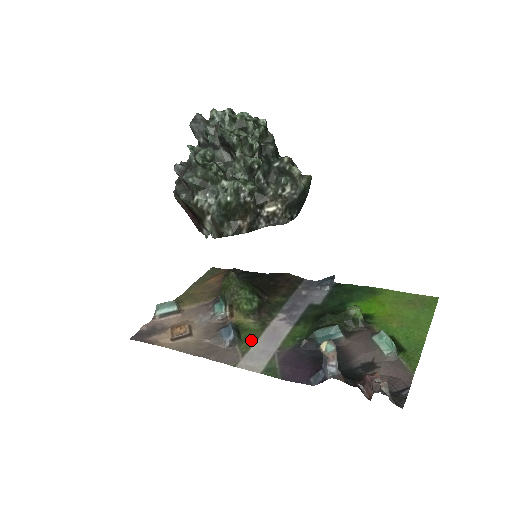
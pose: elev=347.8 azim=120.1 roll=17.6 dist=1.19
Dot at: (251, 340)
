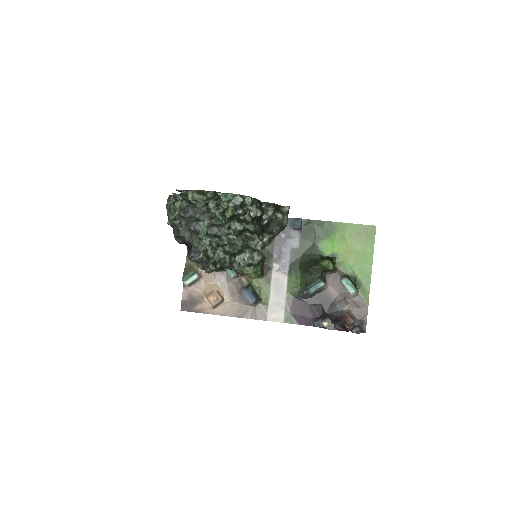
Dot at: (266, 296)
